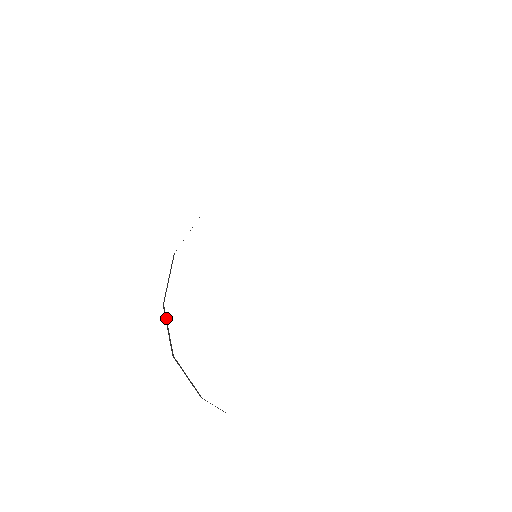
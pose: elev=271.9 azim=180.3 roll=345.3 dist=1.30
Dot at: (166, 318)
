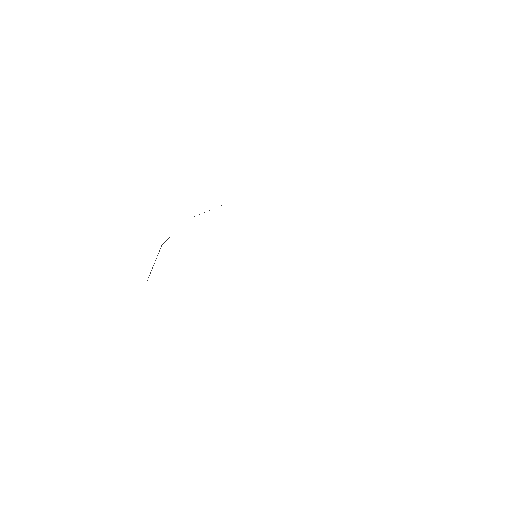
Dot at: occluded
